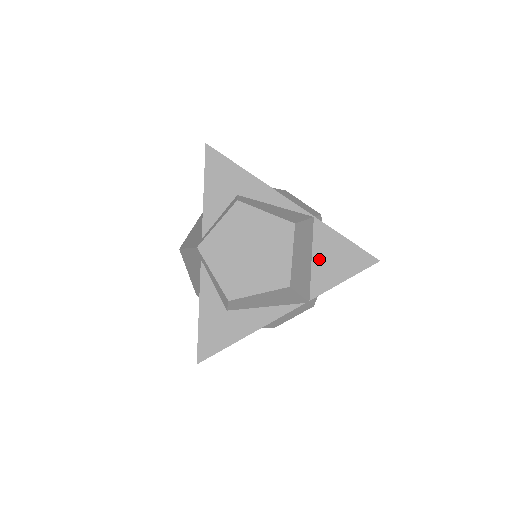
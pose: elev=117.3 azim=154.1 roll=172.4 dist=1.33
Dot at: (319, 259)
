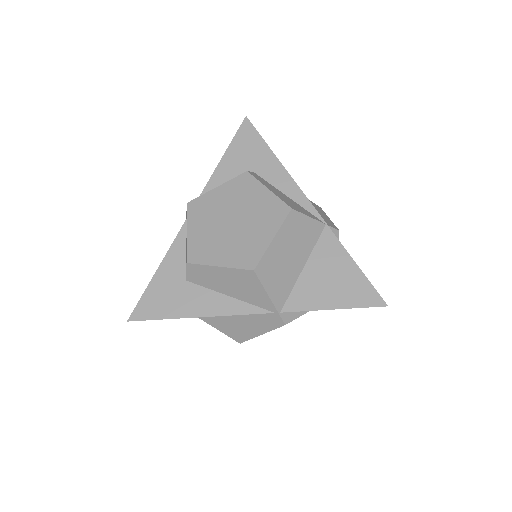
Dot at: (312, 271)
